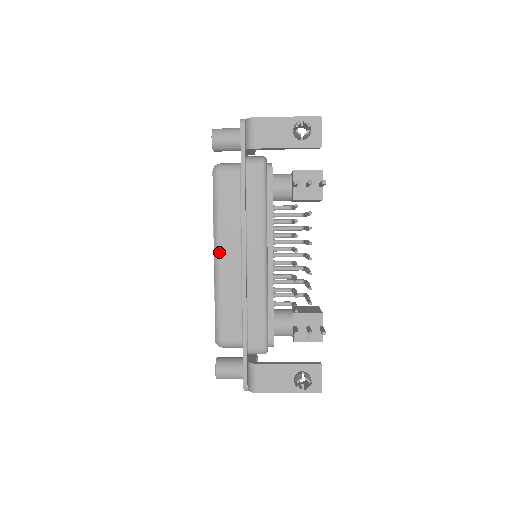
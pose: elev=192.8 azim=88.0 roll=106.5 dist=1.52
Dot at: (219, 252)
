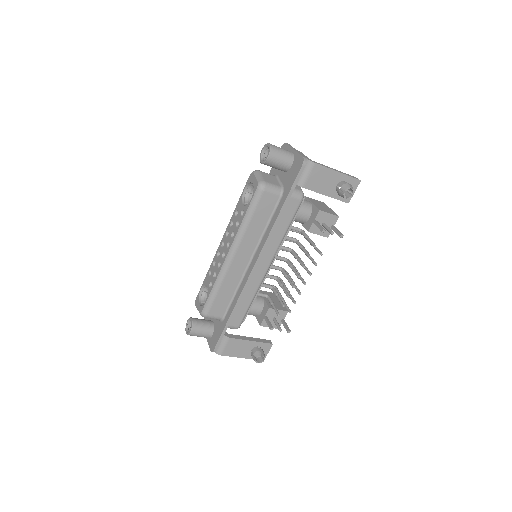
Dot at: (235, 253)
